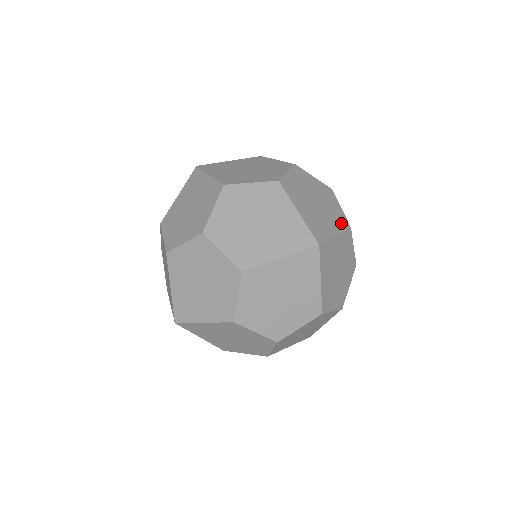
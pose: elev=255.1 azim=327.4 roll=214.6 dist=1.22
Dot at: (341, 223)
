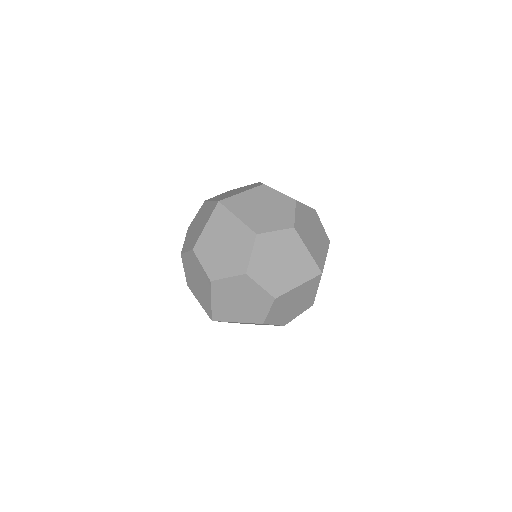
Dot at: (326, 242)
